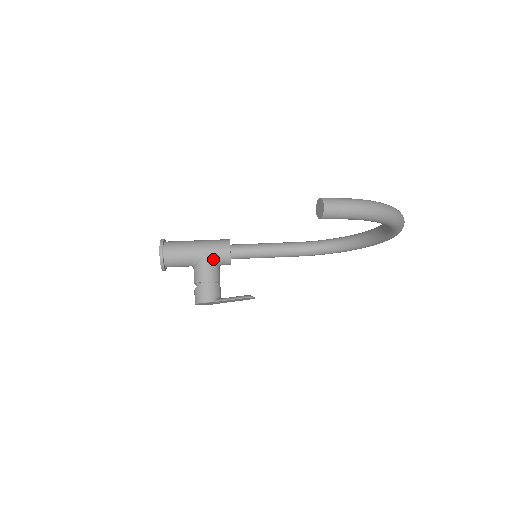
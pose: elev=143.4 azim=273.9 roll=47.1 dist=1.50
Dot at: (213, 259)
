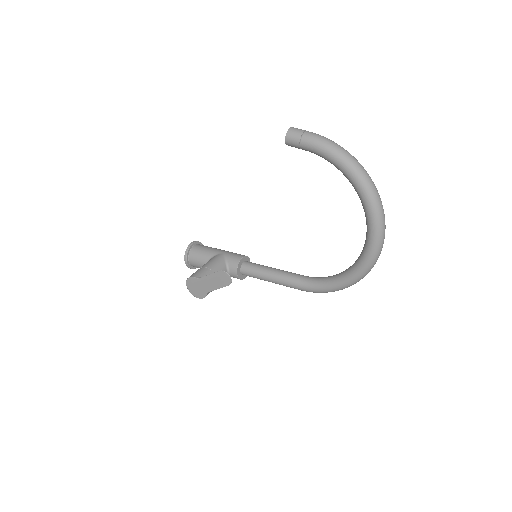
Dot at: (225, 260)
